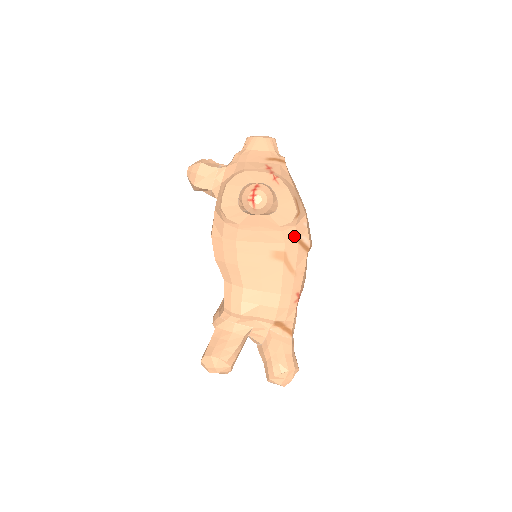
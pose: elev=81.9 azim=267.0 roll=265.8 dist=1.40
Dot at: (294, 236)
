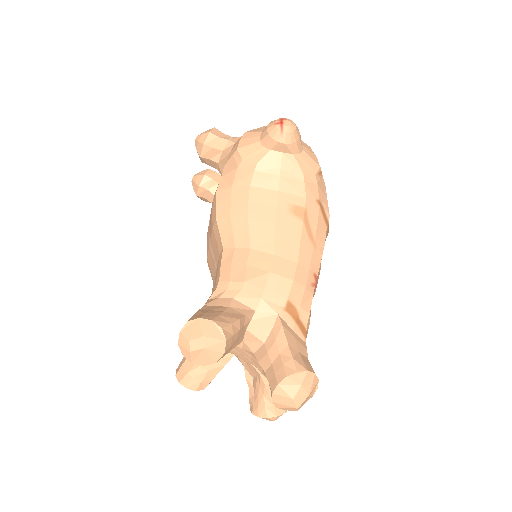
Dot at: (316, 195)
